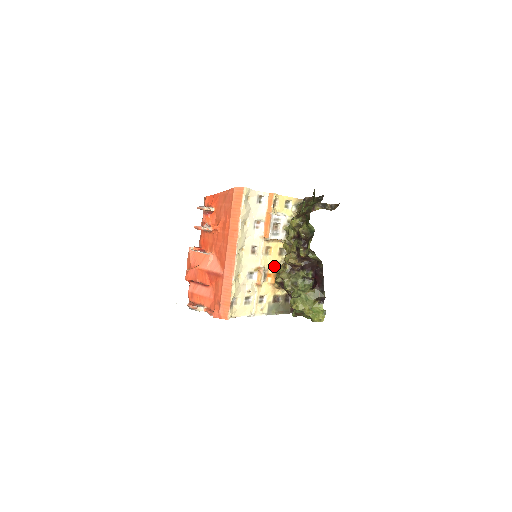
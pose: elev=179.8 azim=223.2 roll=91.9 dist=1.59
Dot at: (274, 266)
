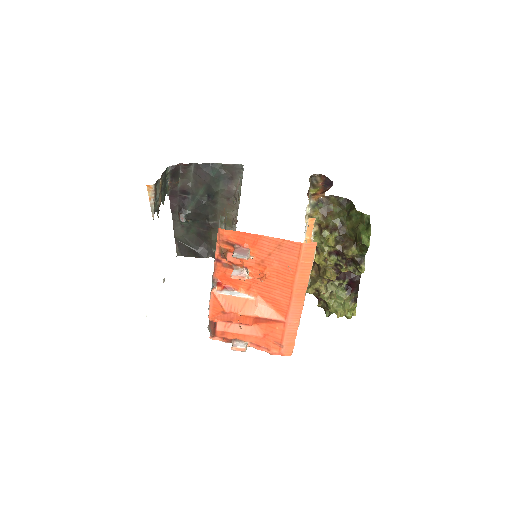
Dot at: occluded
